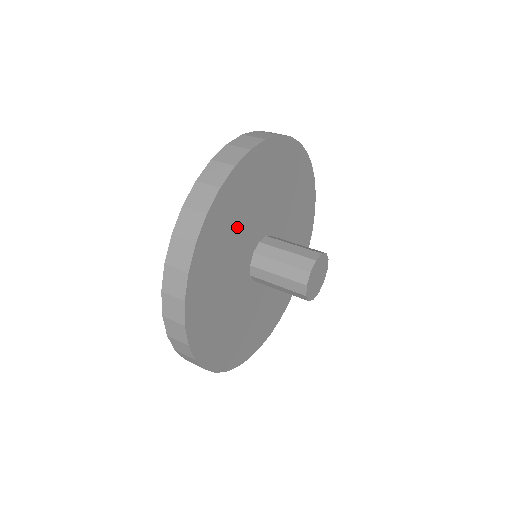
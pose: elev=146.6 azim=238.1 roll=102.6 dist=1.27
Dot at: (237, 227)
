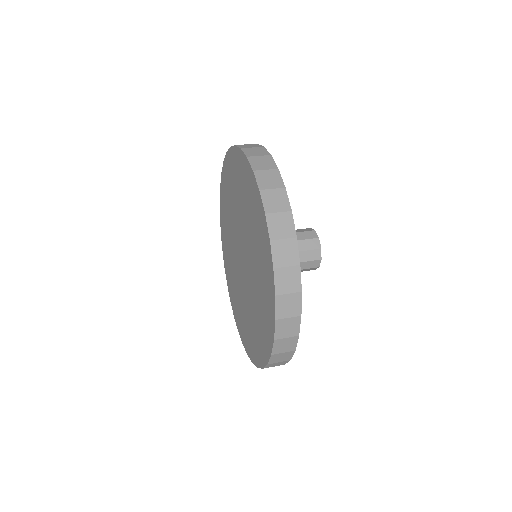
Dot at: occluded
